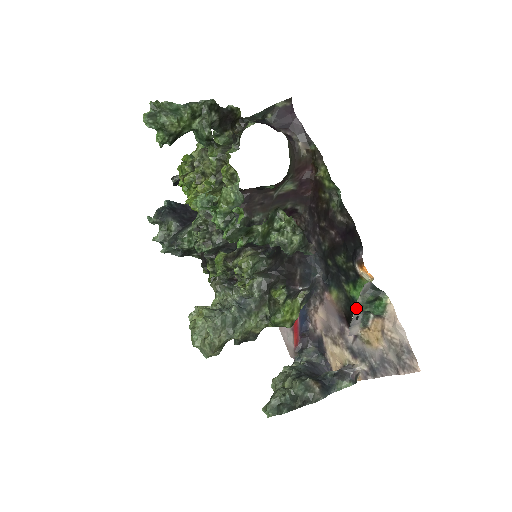
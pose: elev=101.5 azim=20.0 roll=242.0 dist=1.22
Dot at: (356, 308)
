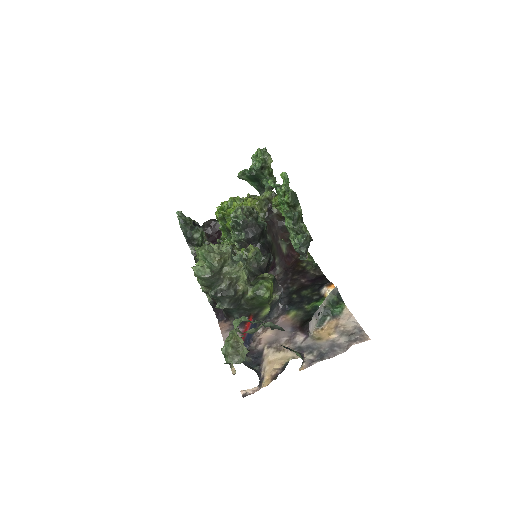
Dot at: (324, 301)
